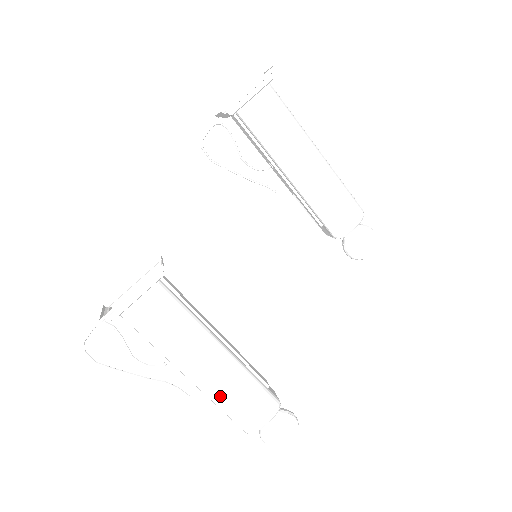
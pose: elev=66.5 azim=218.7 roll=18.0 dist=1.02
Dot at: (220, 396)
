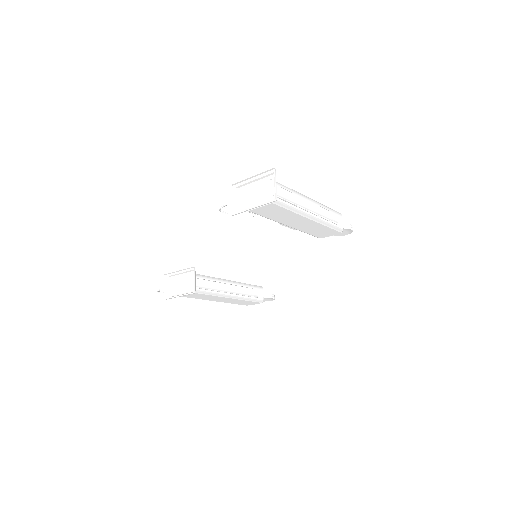
Dot at: occluded
